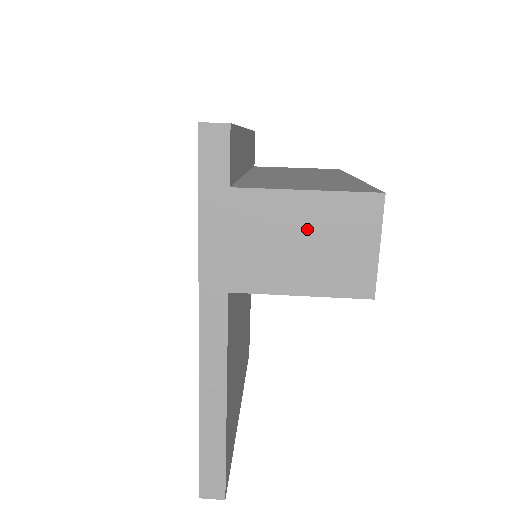
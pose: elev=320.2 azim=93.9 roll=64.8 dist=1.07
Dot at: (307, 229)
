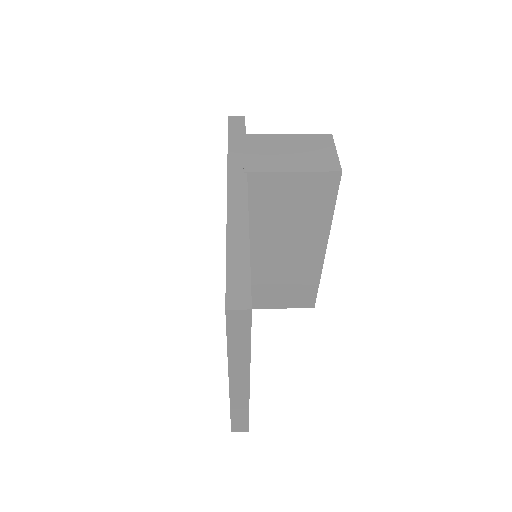
Dot at: (292, 146)
